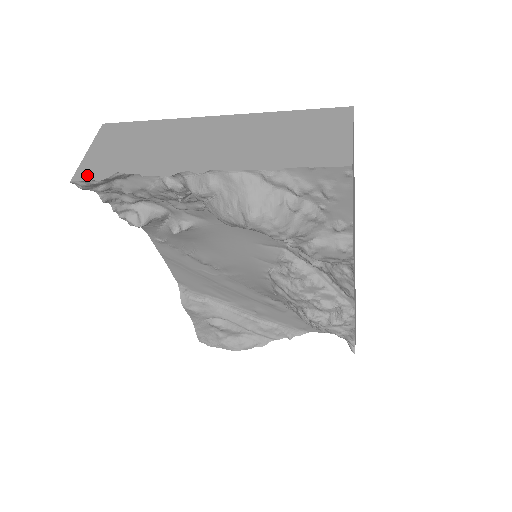
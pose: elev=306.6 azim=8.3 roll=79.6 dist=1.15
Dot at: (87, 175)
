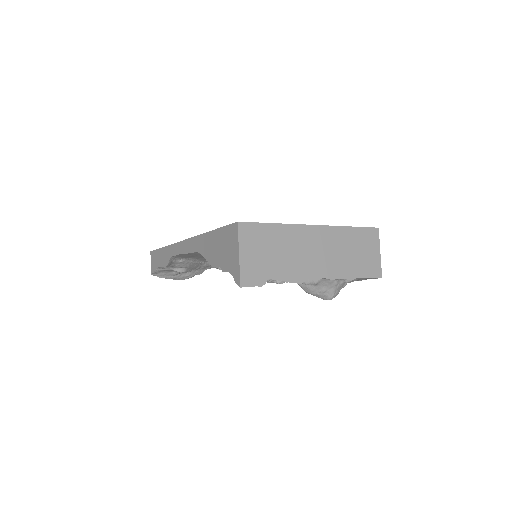
Dot at: (250, 281)
